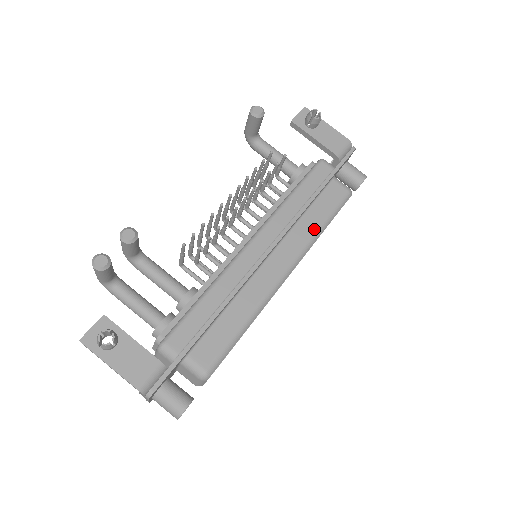
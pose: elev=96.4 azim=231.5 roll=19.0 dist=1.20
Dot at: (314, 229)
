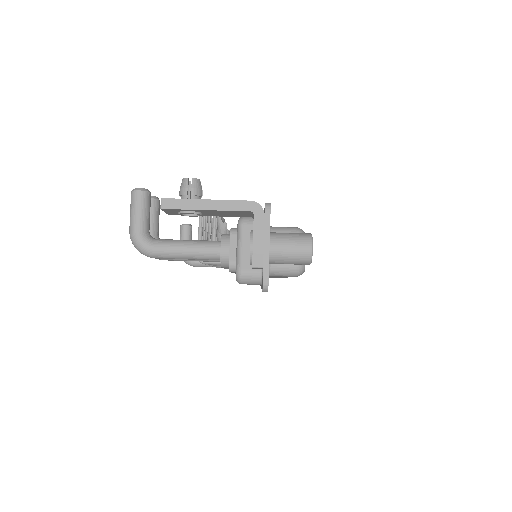
Dot at: occluded
